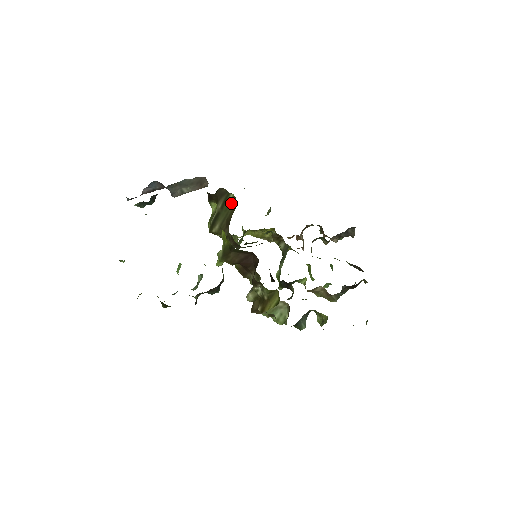
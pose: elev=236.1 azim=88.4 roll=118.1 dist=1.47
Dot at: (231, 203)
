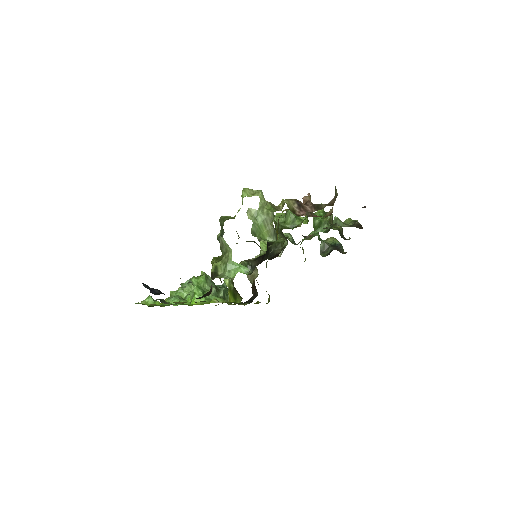
Dot at: occluded
